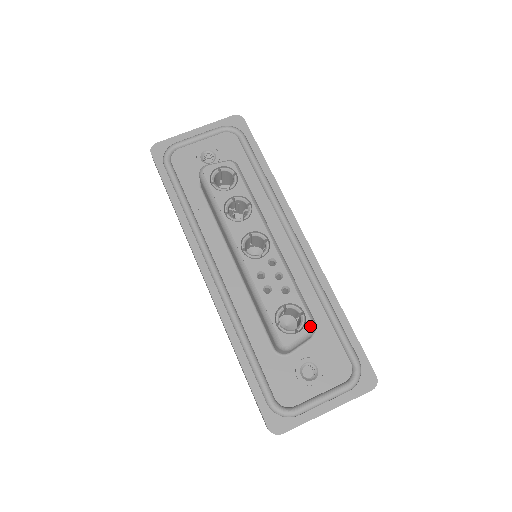
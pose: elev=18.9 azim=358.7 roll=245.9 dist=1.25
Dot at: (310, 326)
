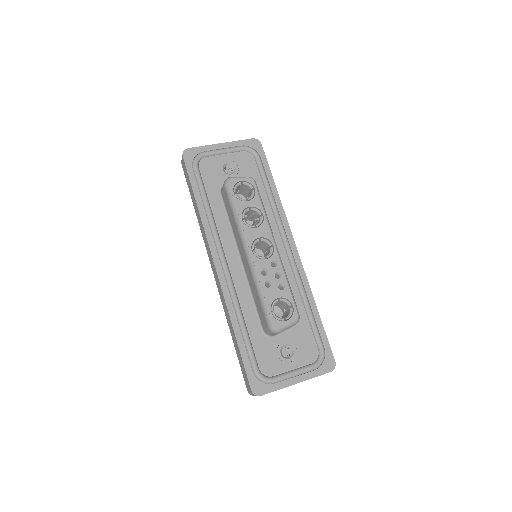
Dot at: (296, 317)
